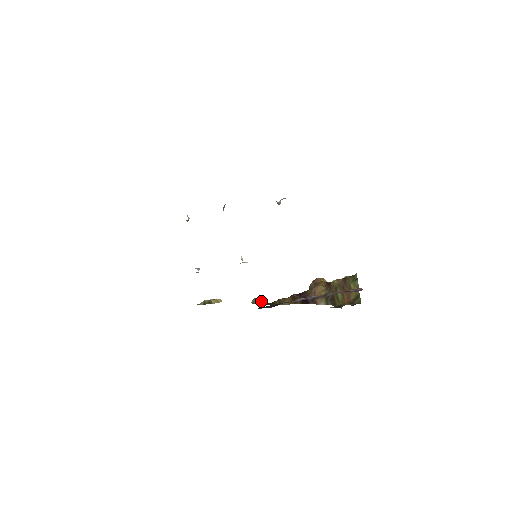
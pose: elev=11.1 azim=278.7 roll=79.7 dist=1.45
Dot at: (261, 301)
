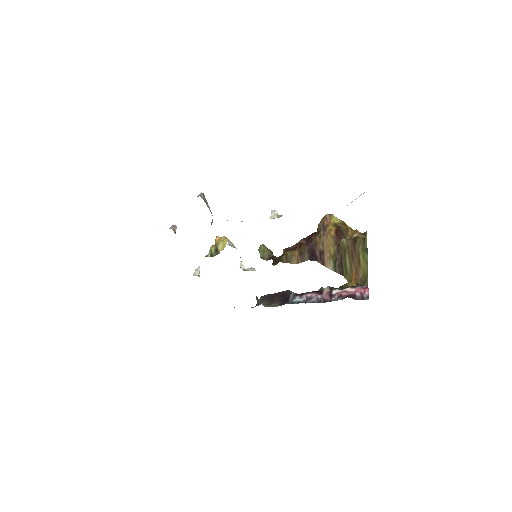
Dot at: (268, 254)
